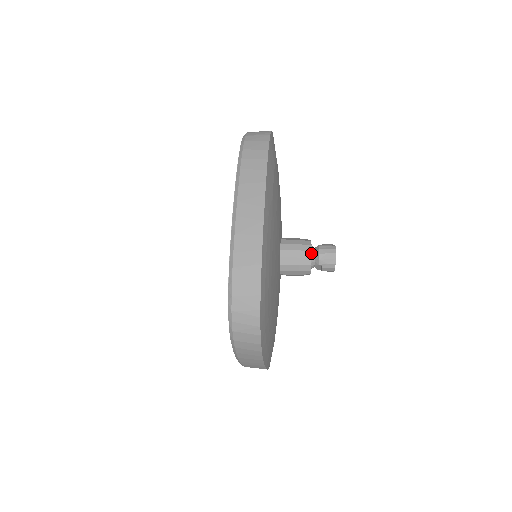
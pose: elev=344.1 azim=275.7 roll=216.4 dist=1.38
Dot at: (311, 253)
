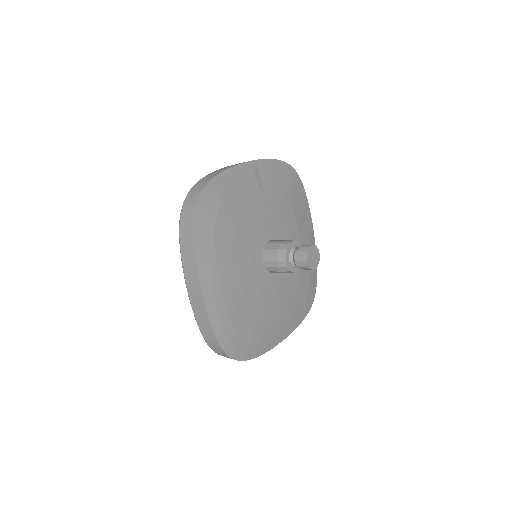
Dot at: (289, 260)
